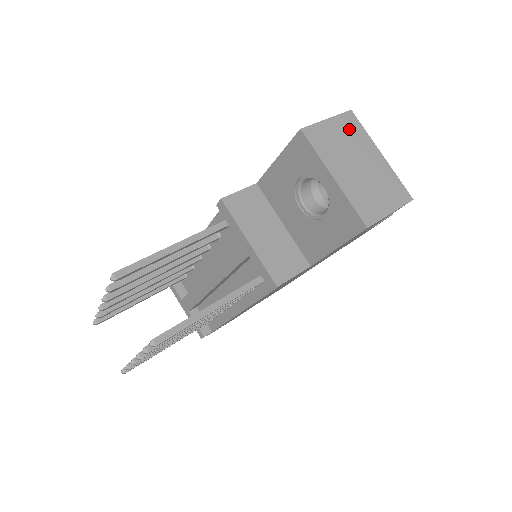
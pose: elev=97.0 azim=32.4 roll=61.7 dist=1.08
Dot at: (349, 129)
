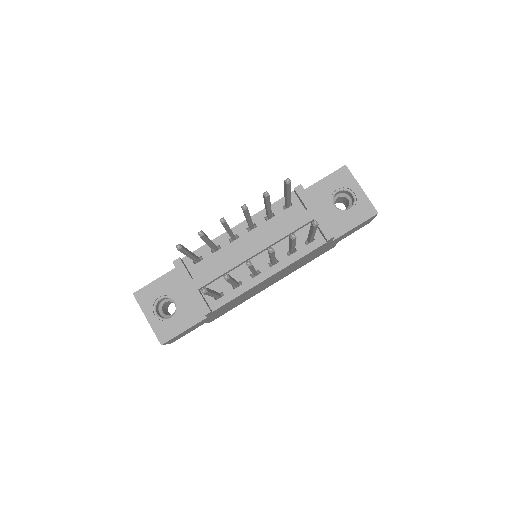
Dot at: occluded
